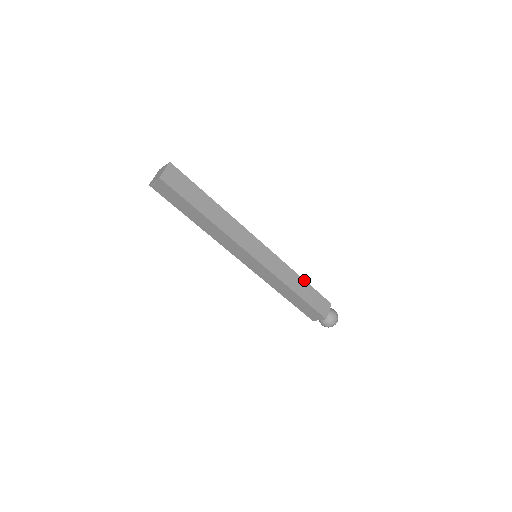
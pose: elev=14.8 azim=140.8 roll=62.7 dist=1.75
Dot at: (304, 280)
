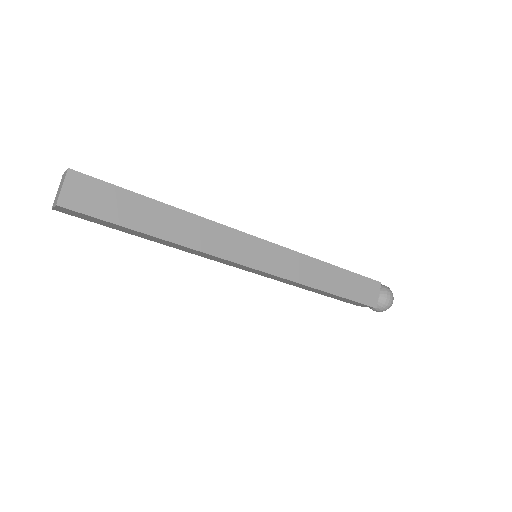
Dot at: (336, 266)
